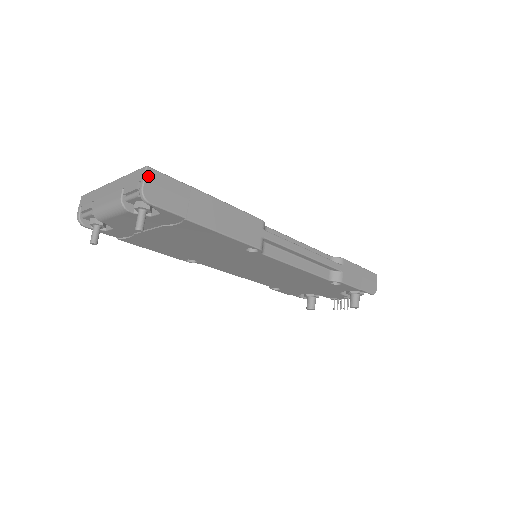
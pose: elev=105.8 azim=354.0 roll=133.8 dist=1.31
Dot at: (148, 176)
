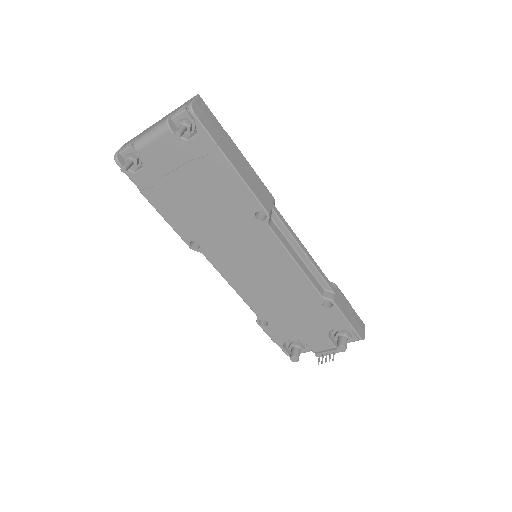
Dot at: (198, 99)
